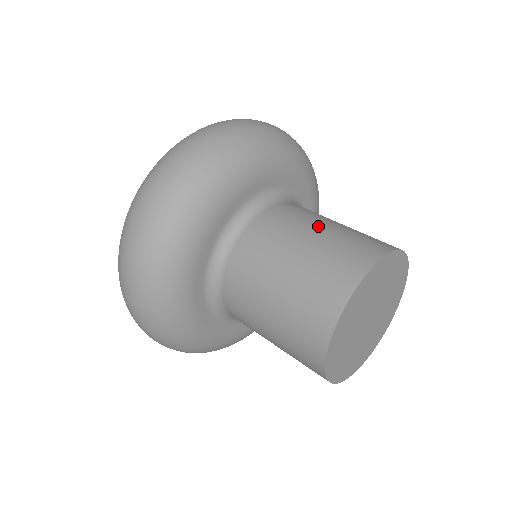
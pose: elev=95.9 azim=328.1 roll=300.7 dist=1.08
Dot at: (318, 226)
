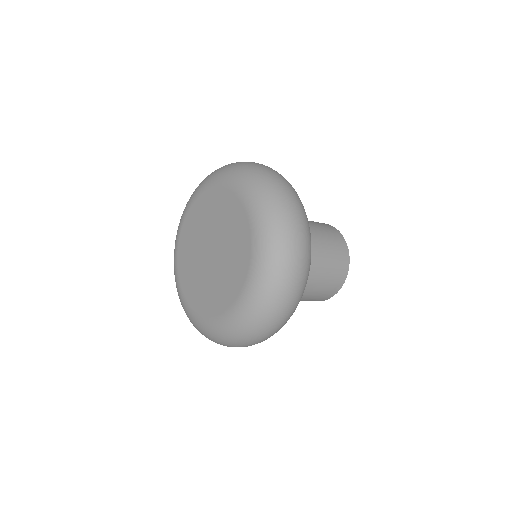
Dot at: (322, 260)
